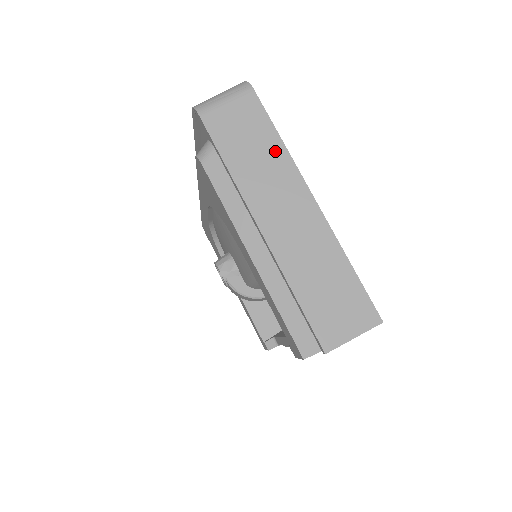
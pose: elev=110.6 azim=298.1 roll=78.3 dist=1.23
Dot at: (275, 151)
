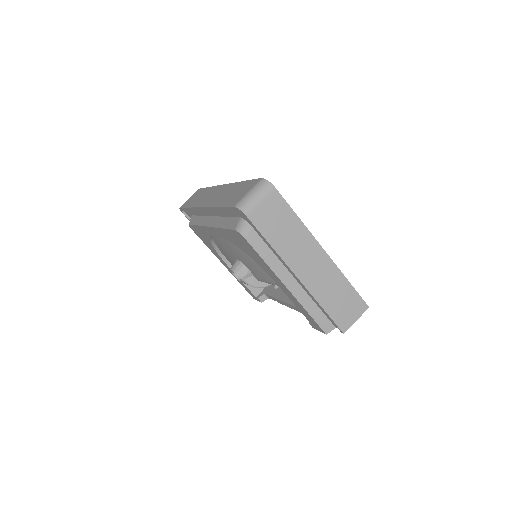
Dot at: (296, 226)
